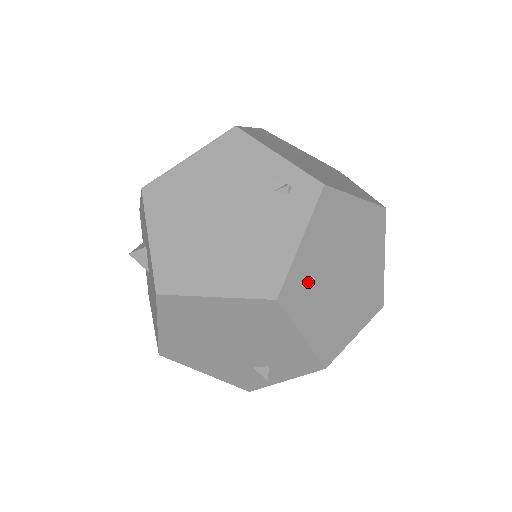
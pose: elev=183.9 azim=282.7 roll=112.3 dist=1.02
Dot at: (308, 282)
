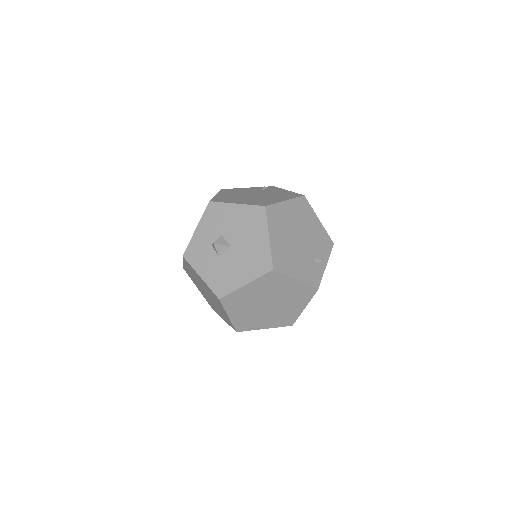
Dot at: occluded
